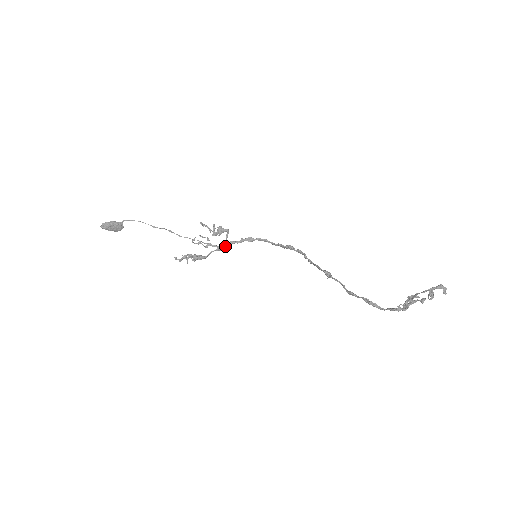
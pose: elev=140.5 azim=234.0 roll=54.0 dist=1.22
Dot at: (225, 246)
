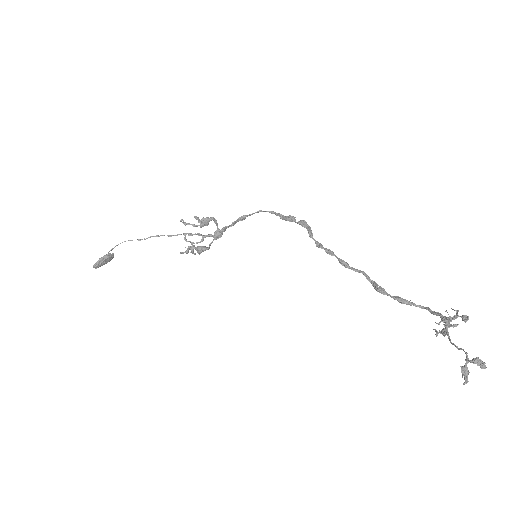
Dot at: (220, 233)
